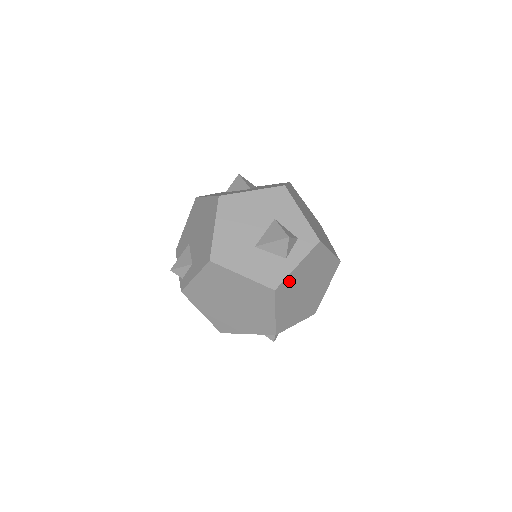
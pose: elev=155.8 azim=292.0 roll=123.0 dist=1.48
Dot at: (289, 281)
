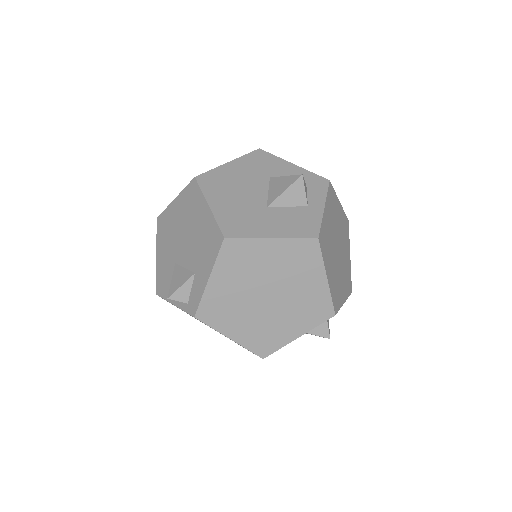
Dot at: (324, 230)
